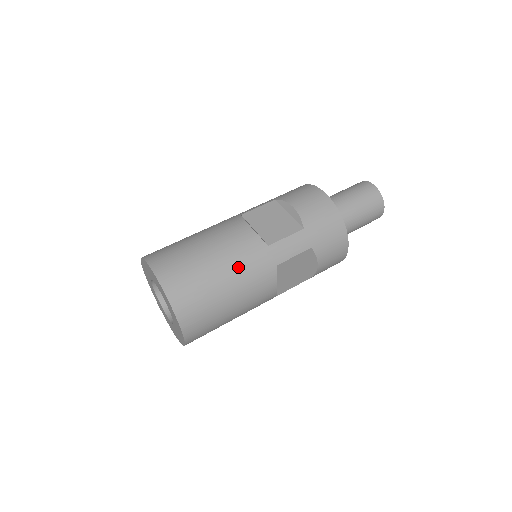
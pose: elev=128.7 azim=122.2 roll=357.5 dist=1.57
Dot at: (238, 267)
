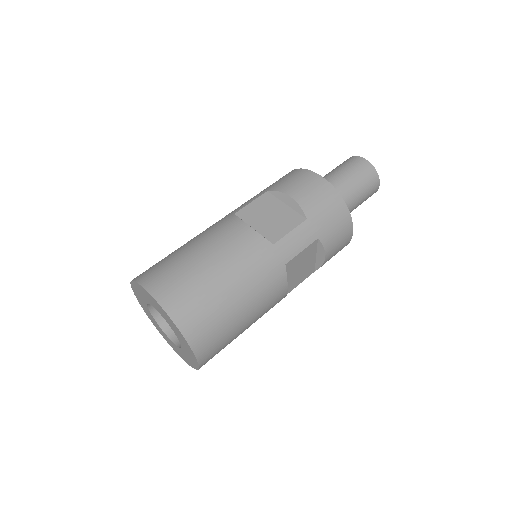
Dot at: (245, 274)
